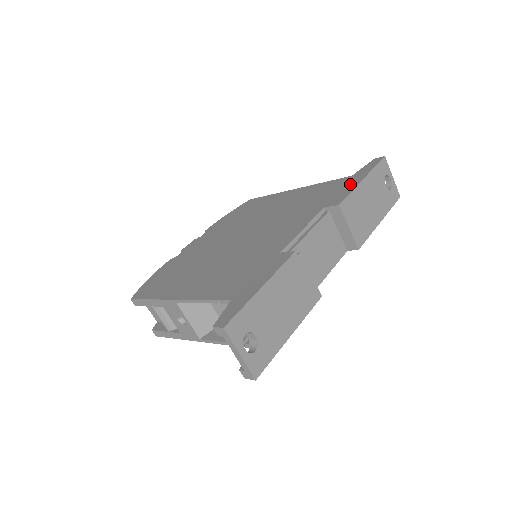
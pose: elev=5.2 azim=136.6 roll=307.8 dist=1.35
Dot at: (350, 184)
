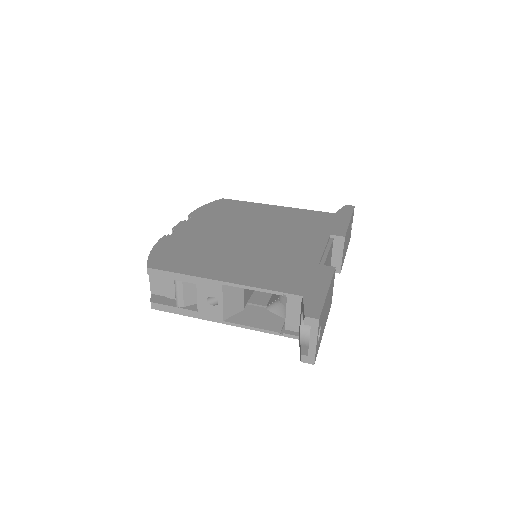
Dot at: (340, 221)
